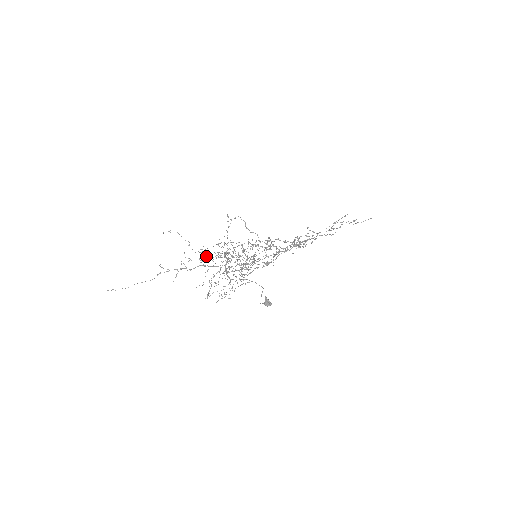
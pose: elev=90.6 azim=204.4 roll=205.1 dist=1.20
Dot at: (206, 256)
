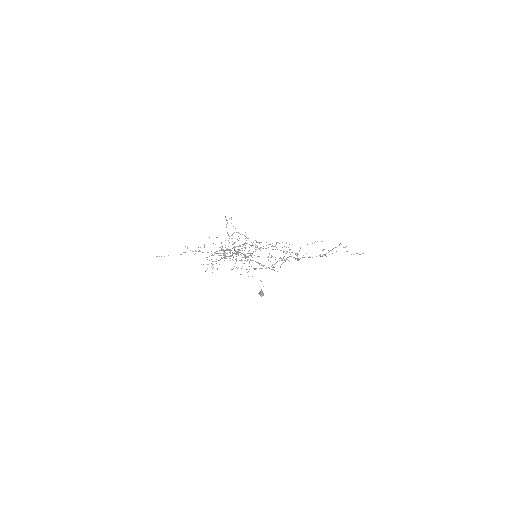
Dot at: occluded
